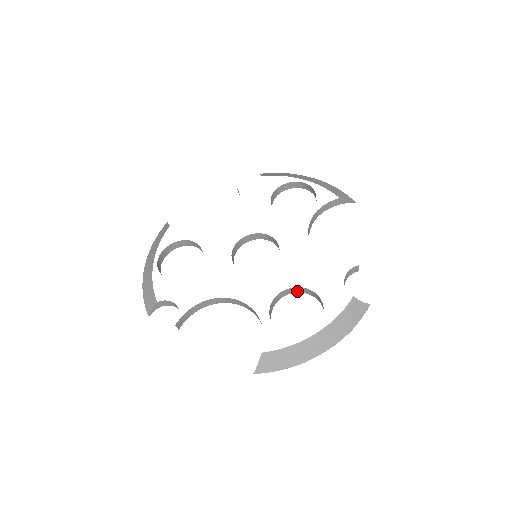
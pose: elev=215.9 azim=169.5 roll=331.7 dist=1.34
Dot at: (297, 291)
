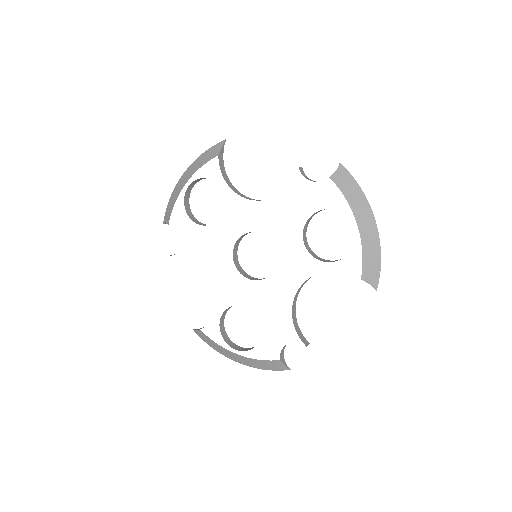
Dot at: occluded
